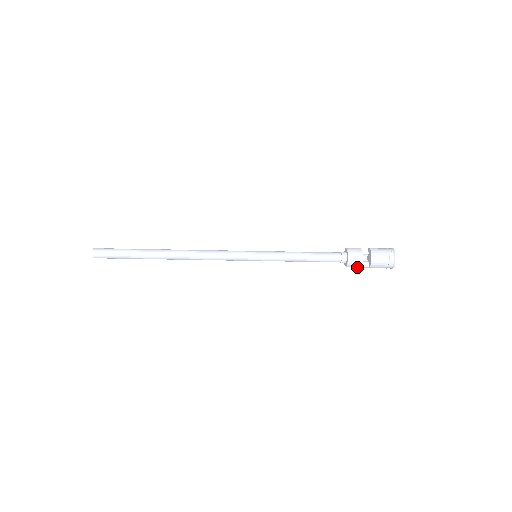
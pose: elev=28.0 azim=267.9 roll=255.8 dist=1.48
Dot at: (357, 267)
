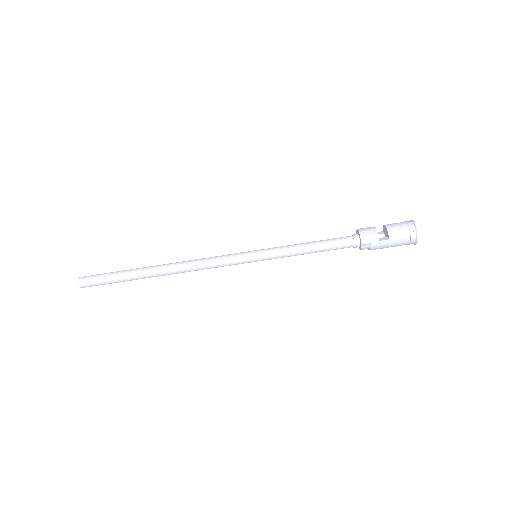
Dot at: (375, 243)
